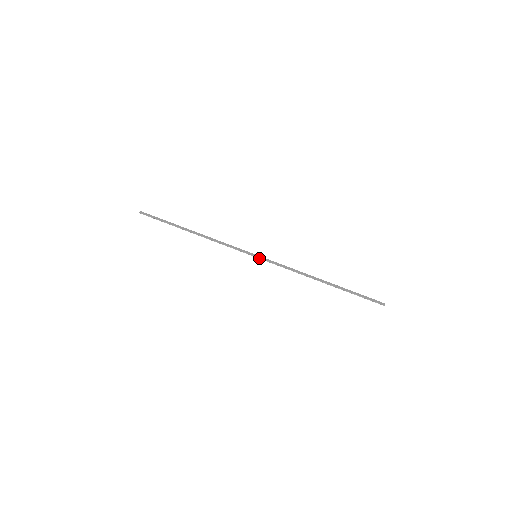
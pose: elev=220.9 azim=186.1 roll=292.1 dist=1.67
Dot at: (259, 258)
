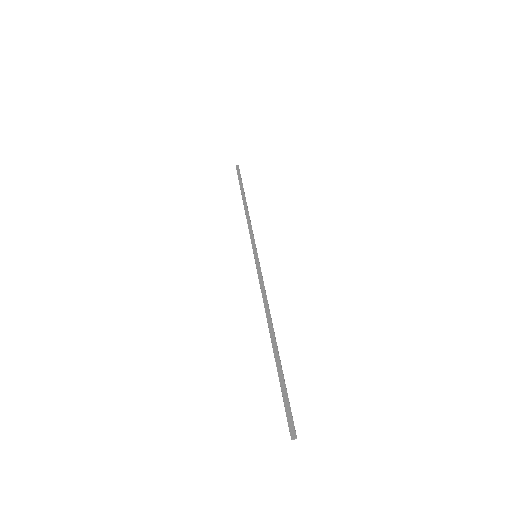
Dot at: (255, 260)
